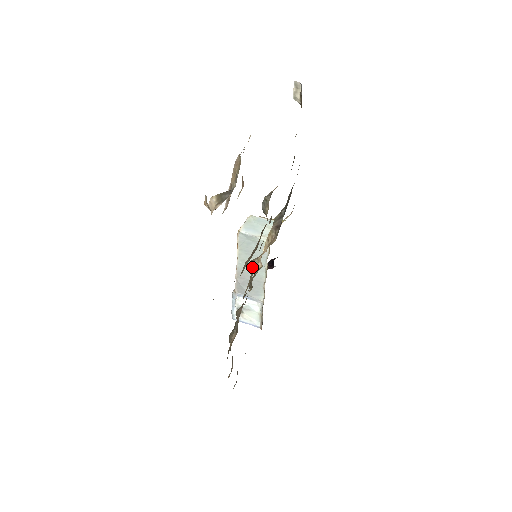
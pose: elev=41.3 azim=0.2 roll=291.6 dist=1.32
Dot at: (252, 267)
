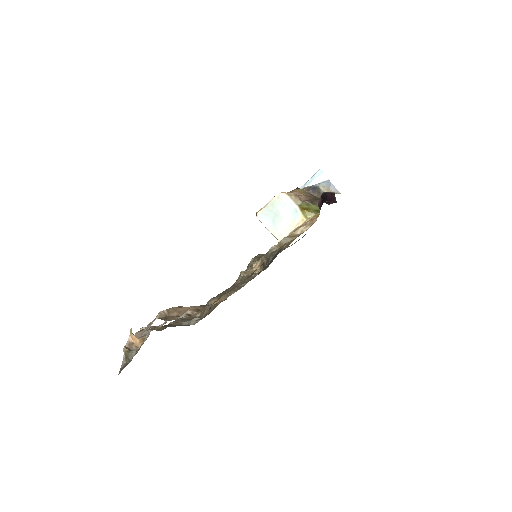
Dot at: occluded
